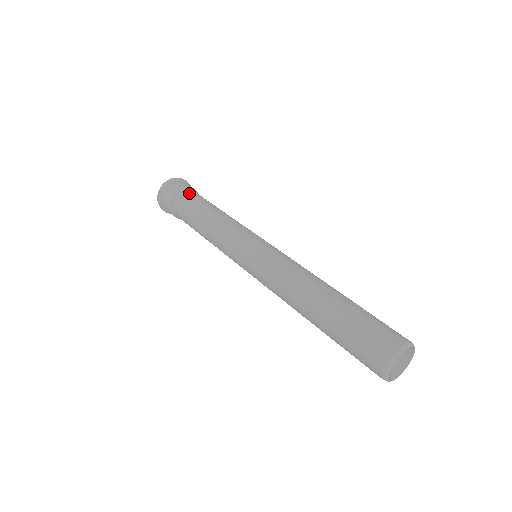
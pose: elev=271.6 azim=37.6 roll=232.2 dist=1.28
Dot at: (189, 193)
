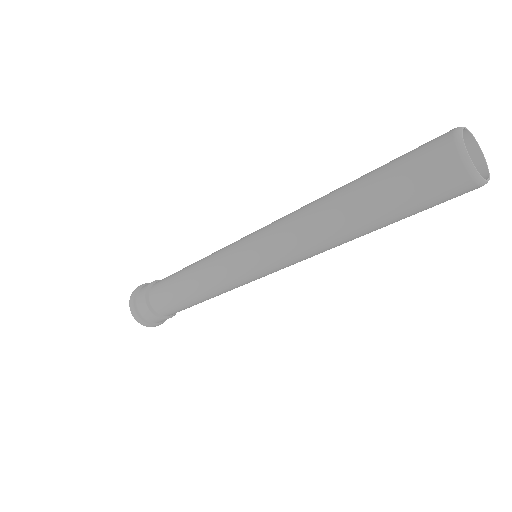
Dot at: (154, 287)
